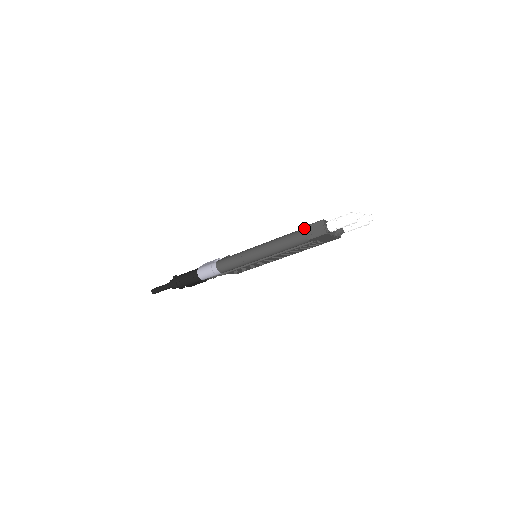
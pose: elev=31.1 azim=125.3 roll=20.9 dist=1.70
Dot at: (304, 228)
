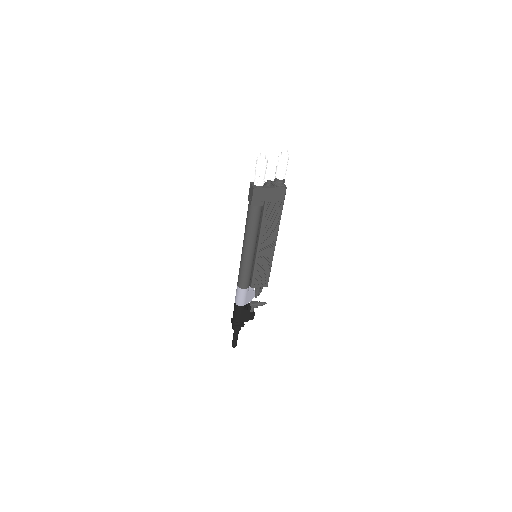
Dot at: occluded
